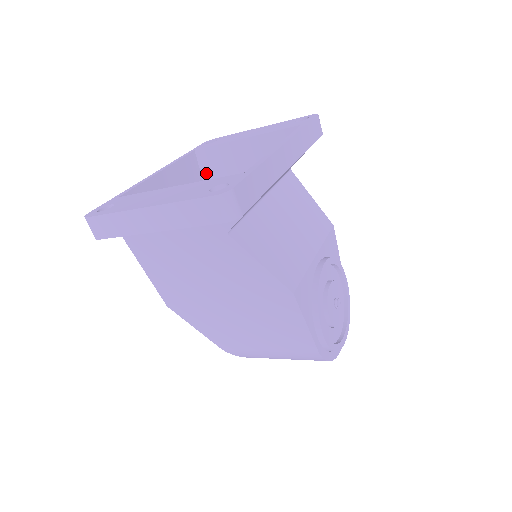
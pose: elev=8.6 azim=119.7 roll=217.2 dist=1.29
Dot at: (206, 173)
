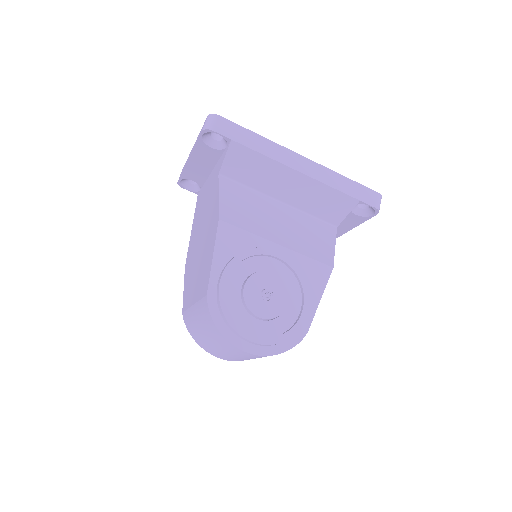
Dot at: occluded
